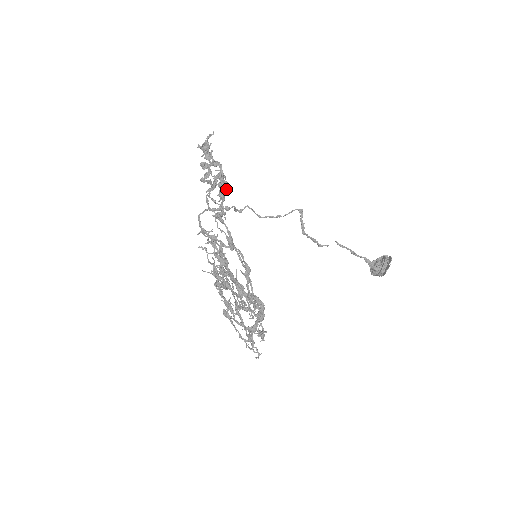
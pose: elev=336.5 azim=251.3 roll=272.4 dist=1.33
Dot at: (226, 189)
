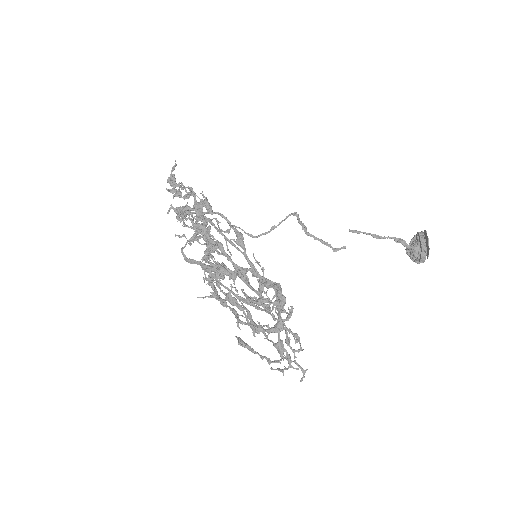
Dot at: (202, 207)
